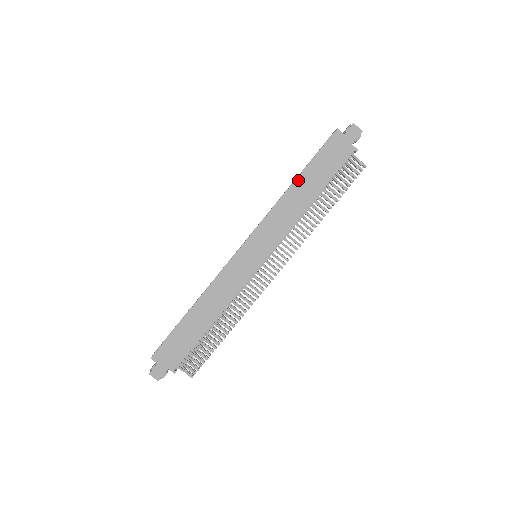
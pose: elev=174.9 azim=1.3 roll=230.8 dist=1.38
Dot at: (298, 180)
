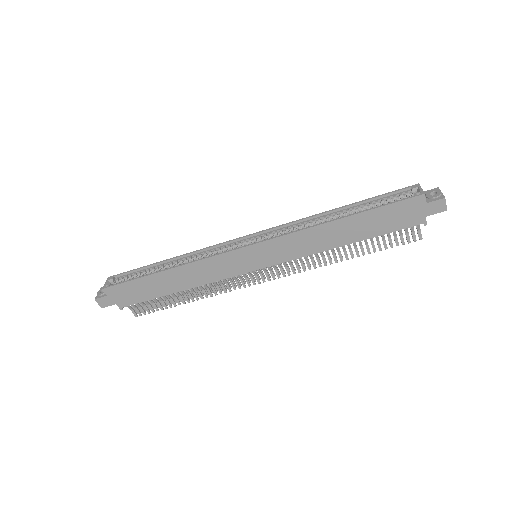
Dot at: (346, 219)
